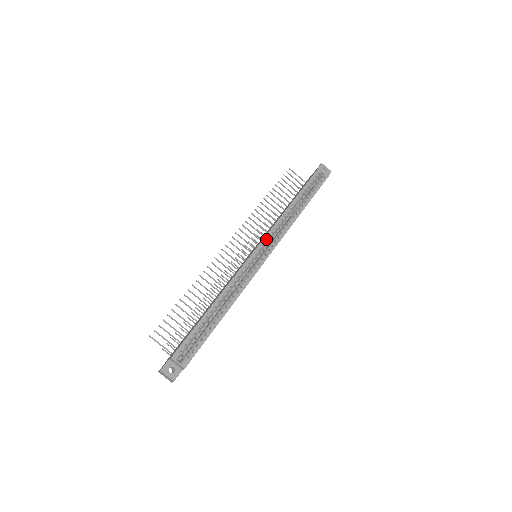
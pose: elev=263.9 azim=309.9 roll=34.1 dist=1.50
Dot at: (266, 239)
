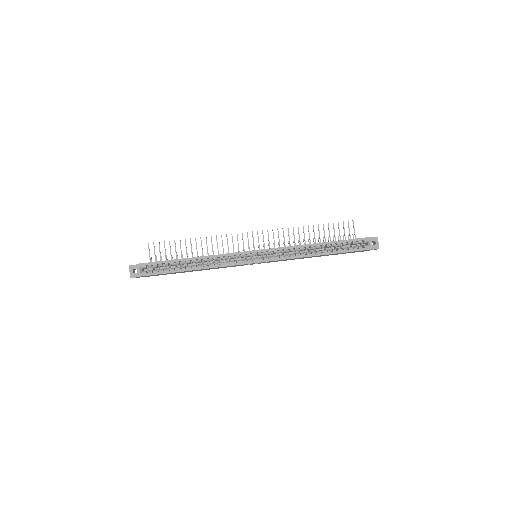
Dot at: (268, 251)
